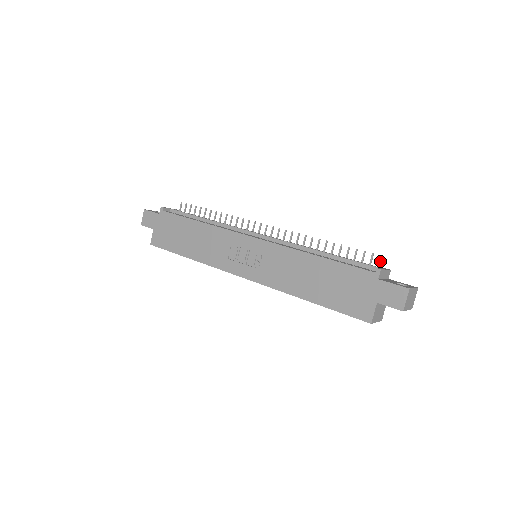
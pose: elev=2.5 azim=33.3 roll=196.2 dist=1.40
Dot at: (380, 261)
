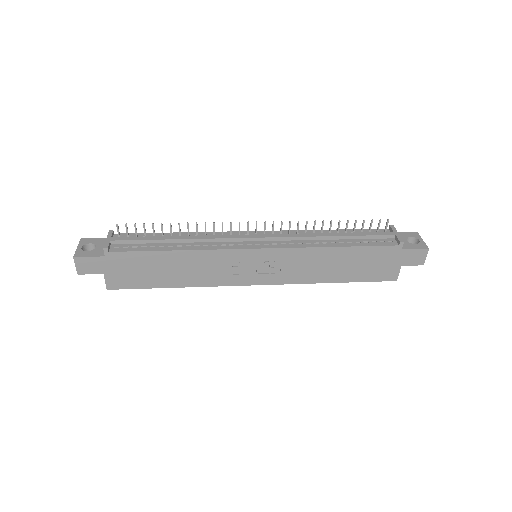
Dot at: (387, 225)
